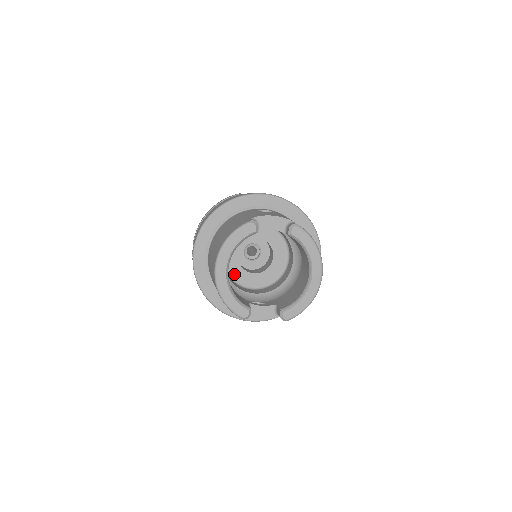
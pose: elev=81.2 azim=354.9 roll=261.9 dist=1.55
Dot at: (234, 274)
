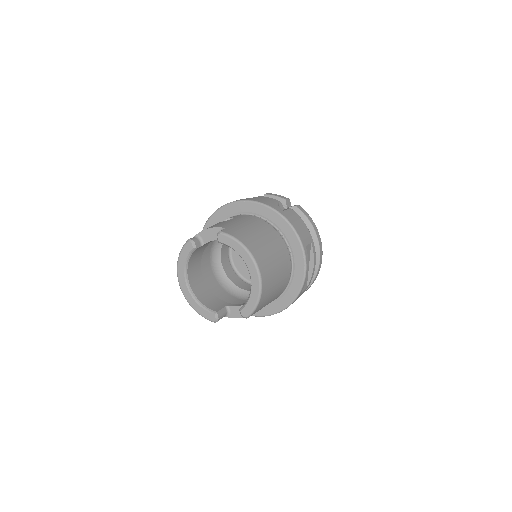
Dot at: (247, 276)
